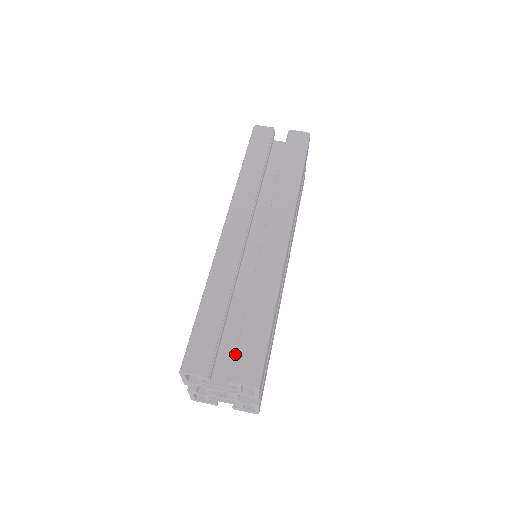
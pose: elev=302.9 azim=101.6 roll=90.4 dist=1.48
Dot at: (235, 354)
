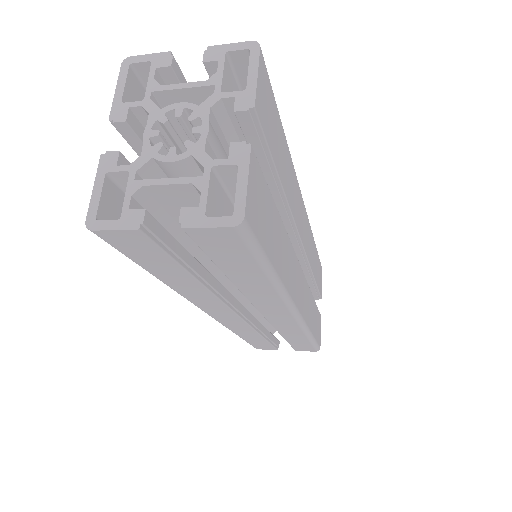
Dot at: occluded
